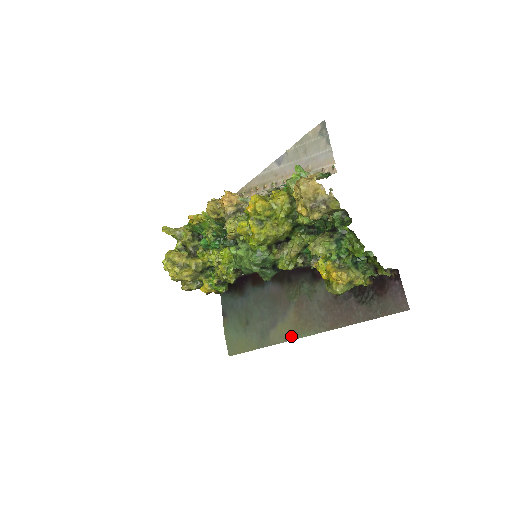
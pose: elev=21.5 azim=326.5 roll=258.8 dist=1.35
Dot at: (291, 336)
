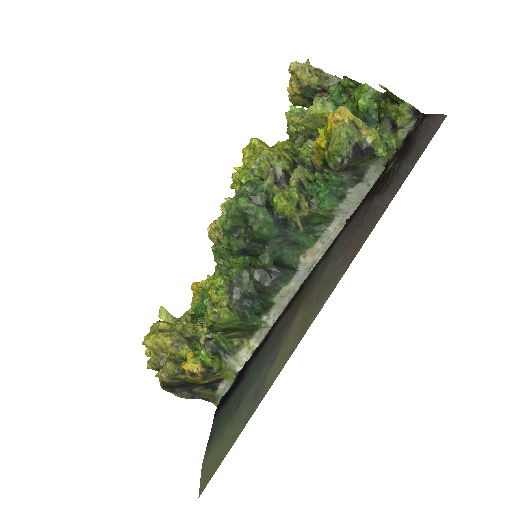
Dot at: (296, 342)
